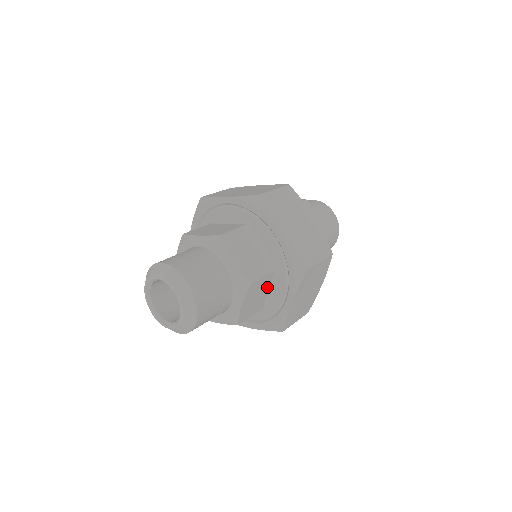
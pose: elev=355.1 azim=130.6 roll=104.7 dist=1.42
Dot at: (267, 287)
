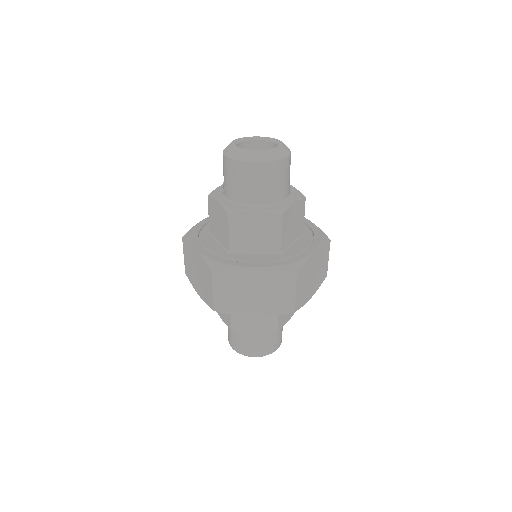
Dot at: occluded
